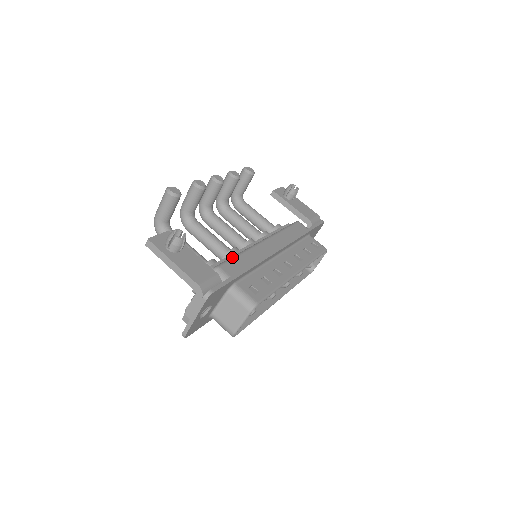
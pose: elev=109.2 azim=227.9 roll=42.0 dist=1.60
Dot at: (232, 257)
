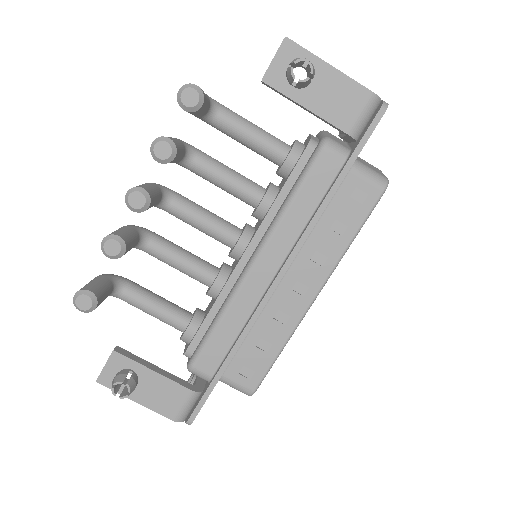
Dot at: (208, 335)
